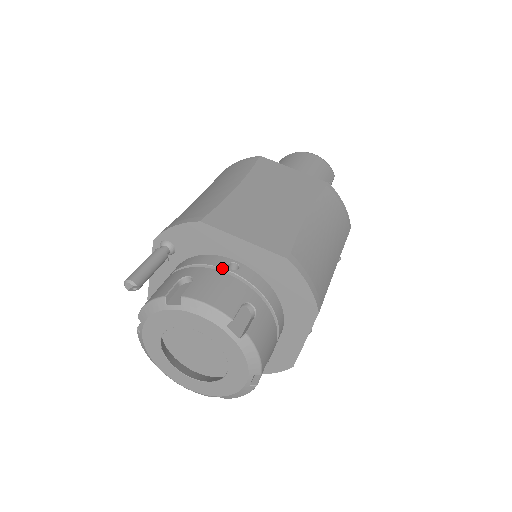
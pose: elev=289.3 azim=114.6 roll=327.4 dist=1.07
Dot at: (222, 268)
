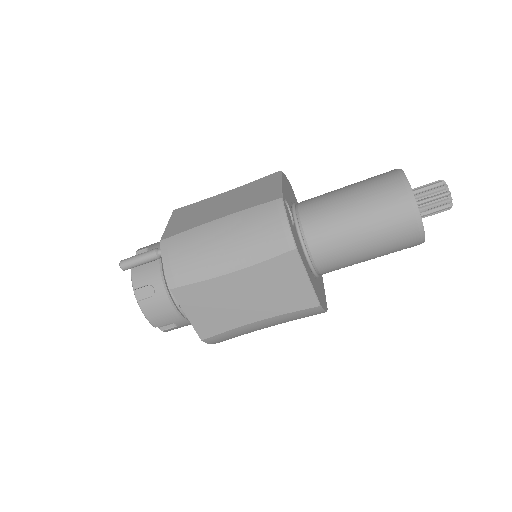
Dot at: (174, 302)
